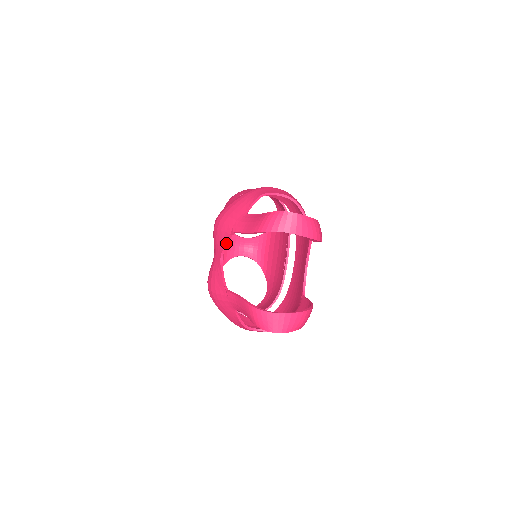
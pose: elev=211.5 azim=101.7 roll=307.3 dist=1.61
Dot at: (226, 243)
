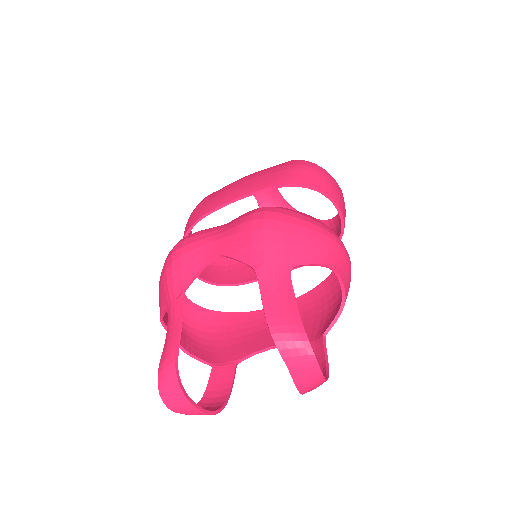
Dot at: (238, 260)
